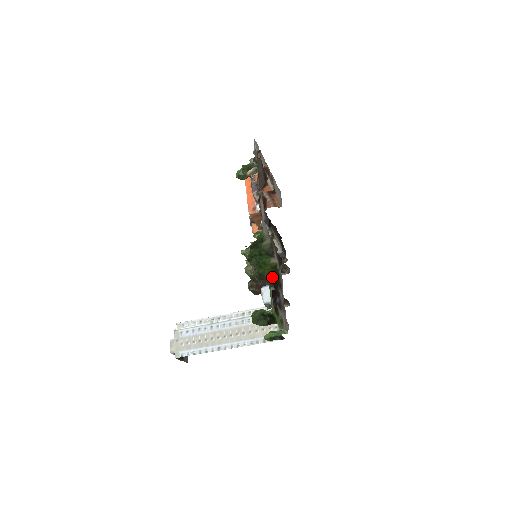
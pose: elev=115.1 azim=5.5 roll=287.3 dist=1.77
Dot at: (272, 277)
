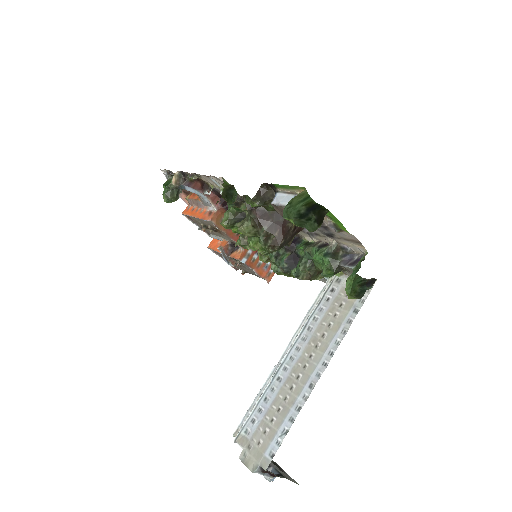
Dot at: occluded
